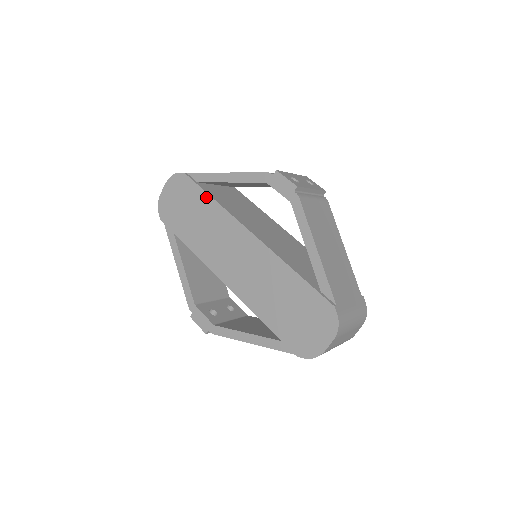
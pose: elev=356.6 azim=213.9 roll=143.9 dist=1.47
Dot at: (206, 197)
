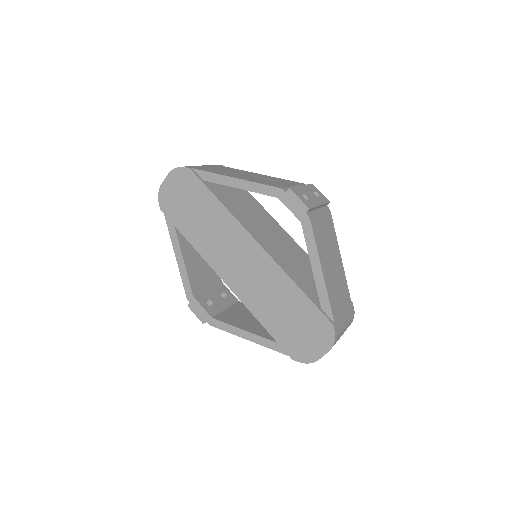
Dot at: (213, 199)
